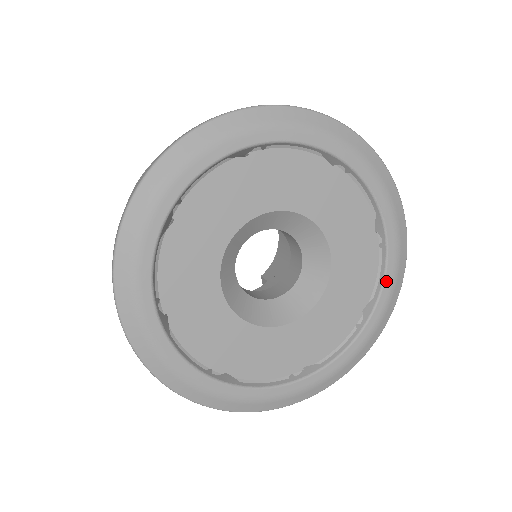
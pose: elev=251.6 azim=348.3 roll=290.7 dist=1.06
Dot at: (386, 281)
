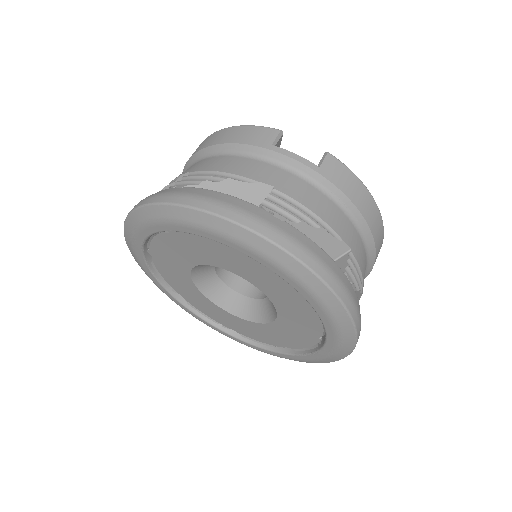
Dot at: (308, 356)
